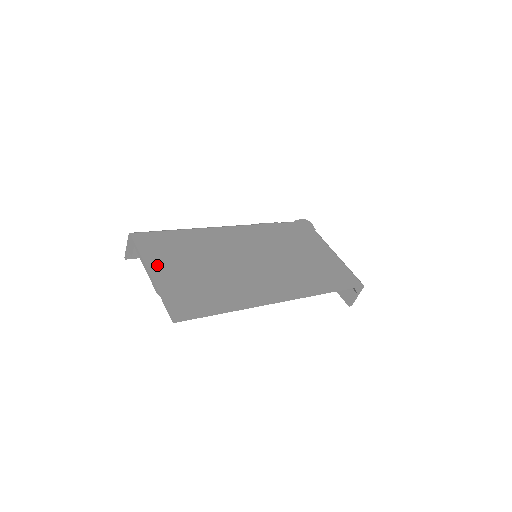
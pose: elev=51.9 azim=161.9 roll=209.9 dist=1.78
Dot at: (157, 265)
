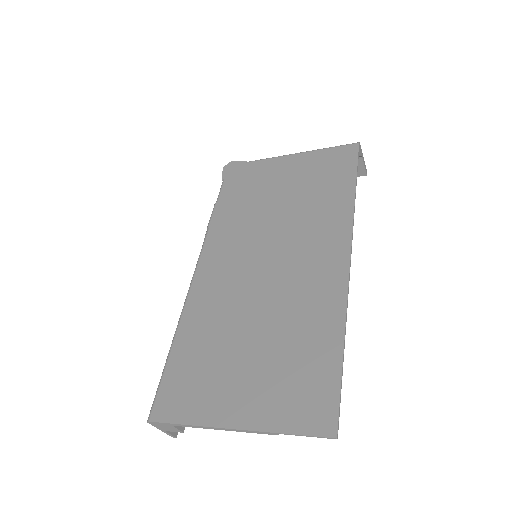
Dot at: (222, 409)
